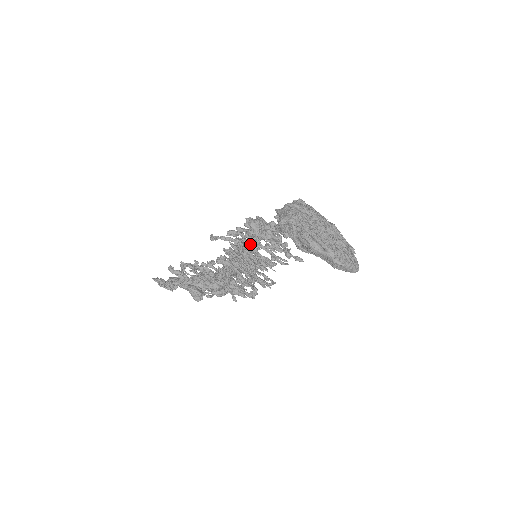
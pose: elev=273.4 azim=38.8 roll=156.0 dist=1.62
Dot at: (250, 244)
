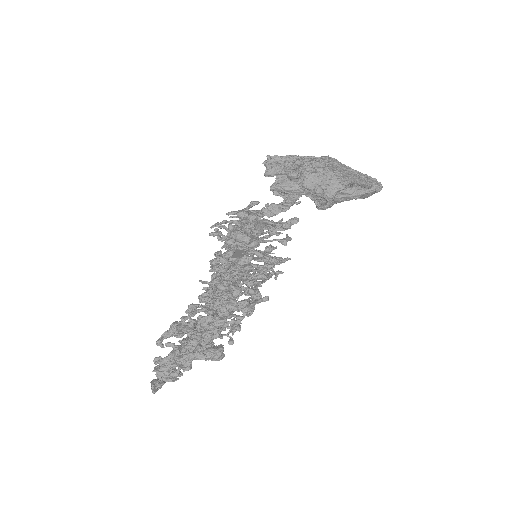
Dot at: (251, 250)
